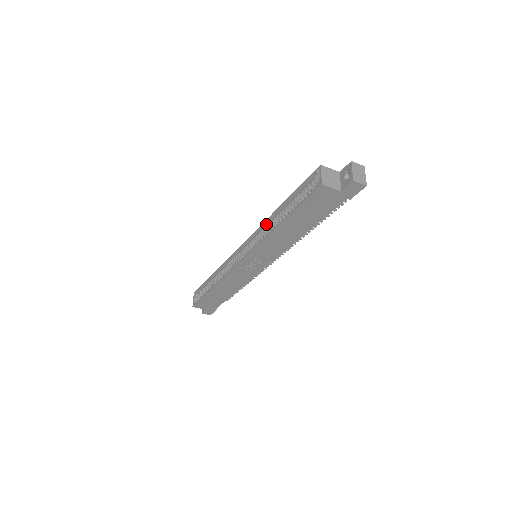
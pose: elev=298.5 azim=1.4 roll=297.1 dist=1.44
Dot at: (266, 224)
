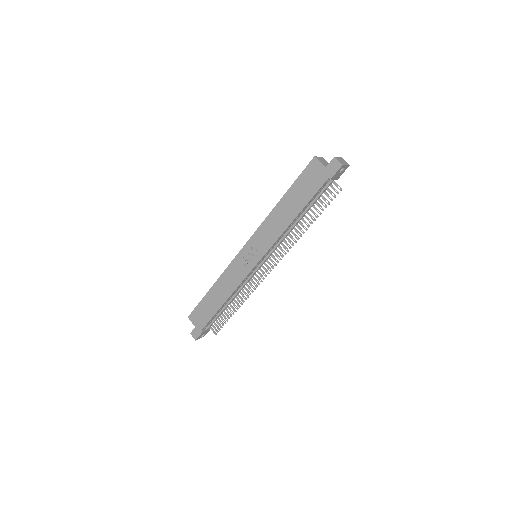
Dot at: occluded
